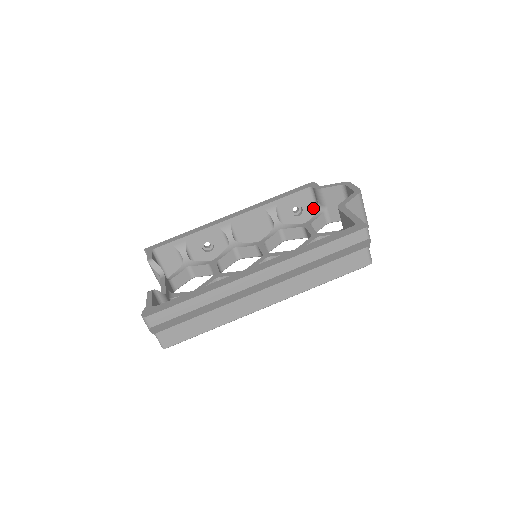
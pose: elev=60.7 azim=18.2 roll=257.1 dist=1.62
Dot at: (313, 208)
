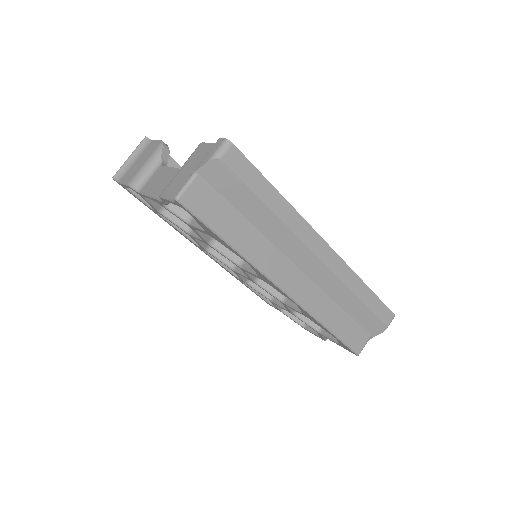
Dot at: occluded
